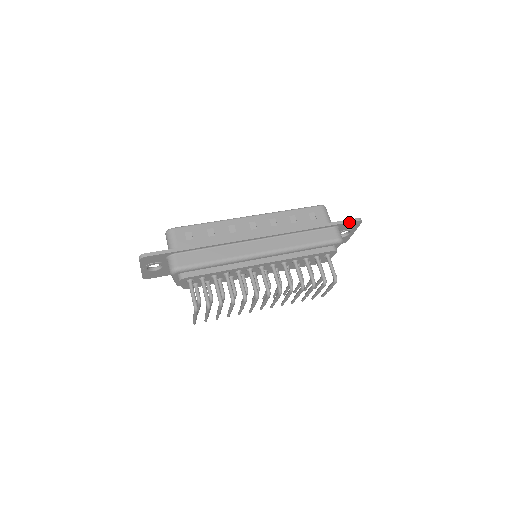
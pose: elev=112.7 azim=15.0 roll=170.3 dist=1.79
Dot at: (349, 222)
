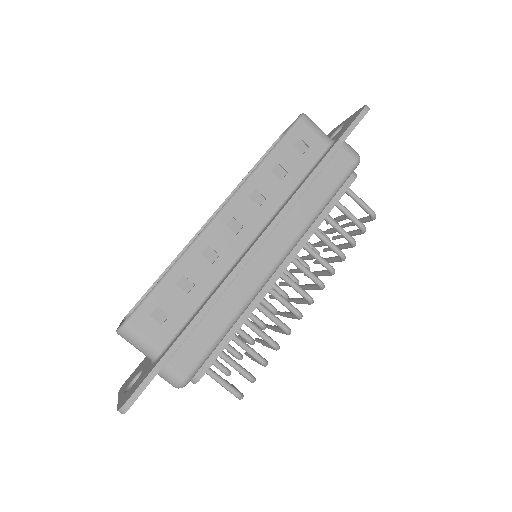
Dot at: (357, 124)
